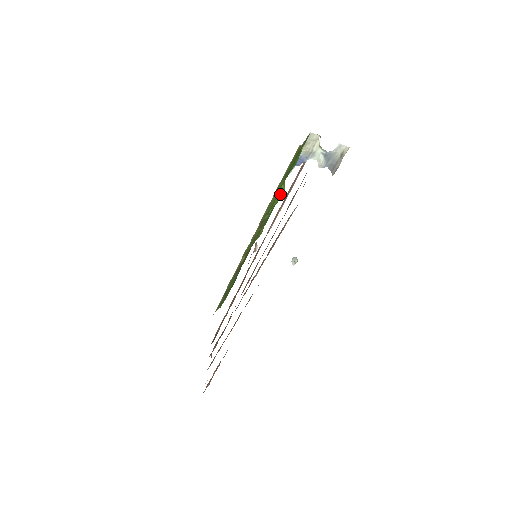
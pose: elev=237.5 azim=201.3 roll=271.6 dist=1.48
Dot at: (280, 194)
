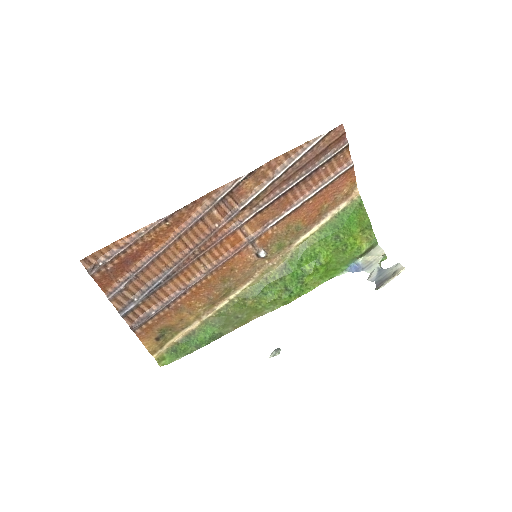
Dot at: (318, 263)
